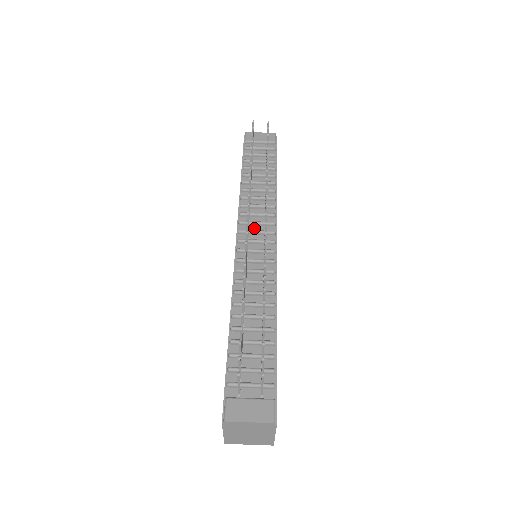
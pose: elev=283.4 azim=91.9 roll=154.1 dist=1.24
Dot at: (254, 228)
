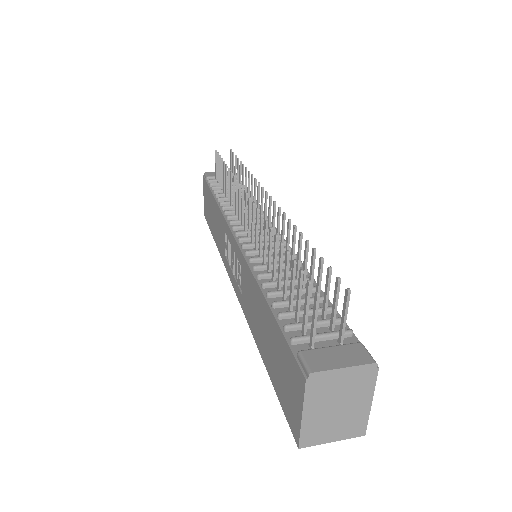
Dot at: occluded
